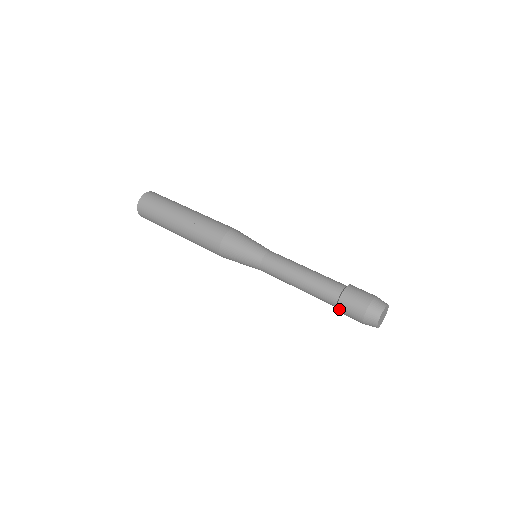
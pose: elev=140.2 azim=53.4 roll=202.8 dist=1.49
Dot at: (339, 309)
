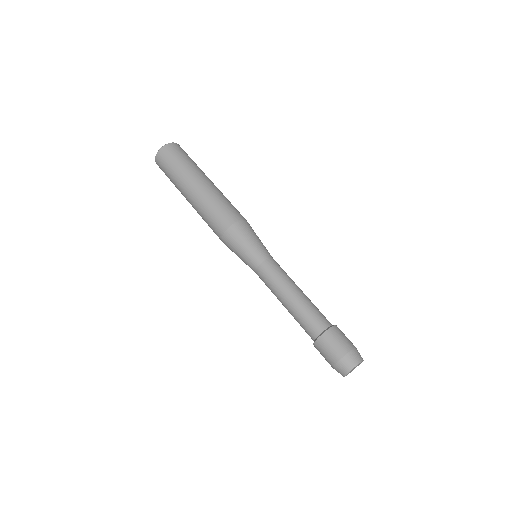
Dot at: (315, 345)
